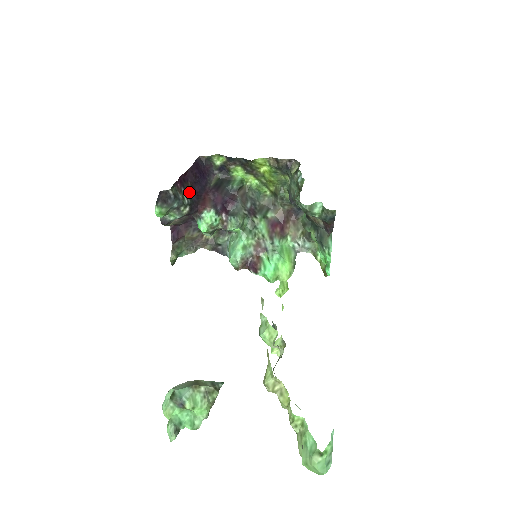
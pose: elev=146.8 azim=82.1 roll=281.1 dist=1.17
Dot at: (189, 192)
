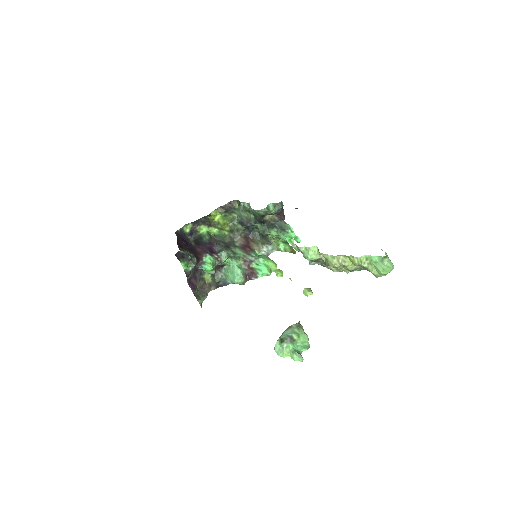
Dot at: (188, 251)
